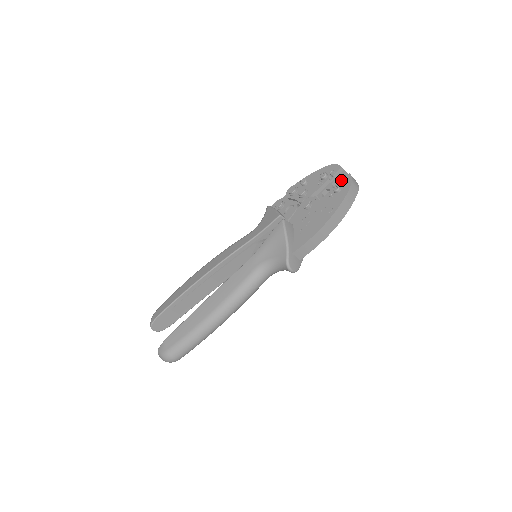
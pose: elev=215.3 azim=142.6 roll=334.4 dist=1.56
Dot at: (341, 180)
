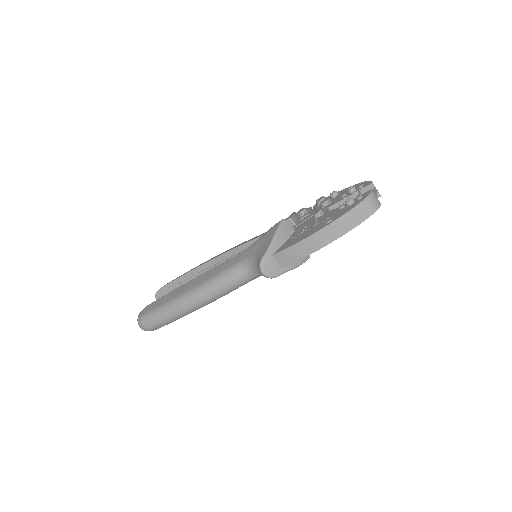
Dot at: (360, 195)
